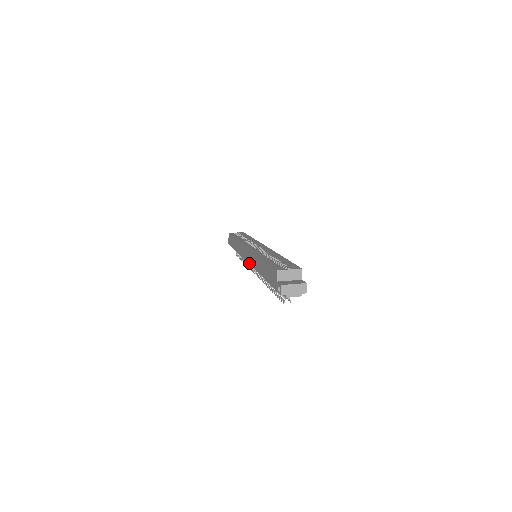
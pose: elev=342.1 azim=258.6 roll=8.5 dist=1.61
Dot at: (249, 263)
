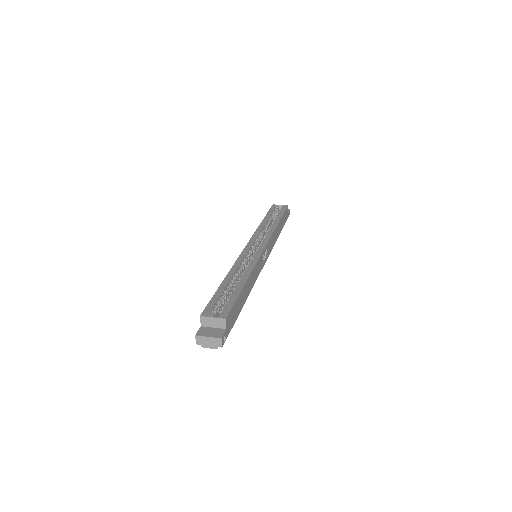
Dot at: occluded
